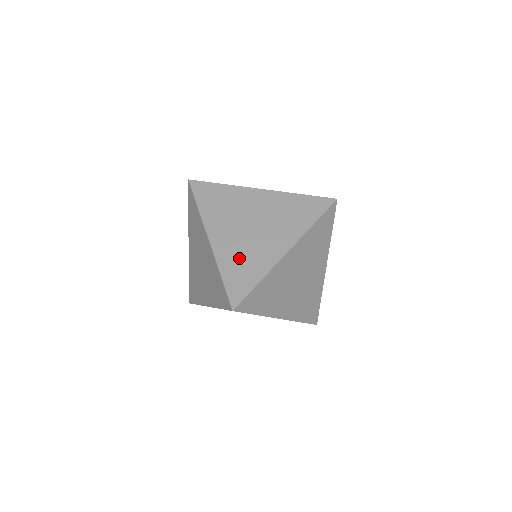
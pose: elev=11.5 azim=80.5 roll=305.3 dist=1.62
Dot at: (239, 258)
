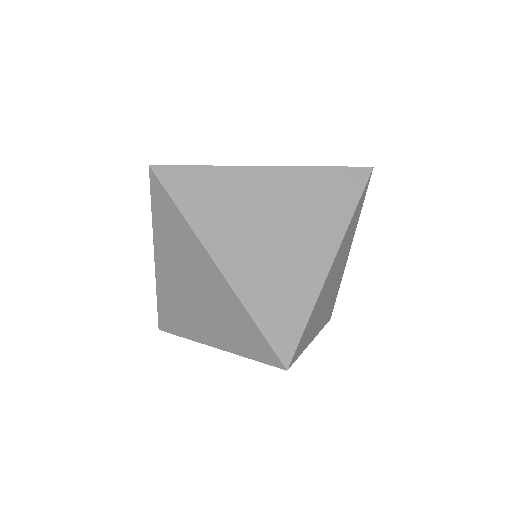
Dot at: (270, 284)
